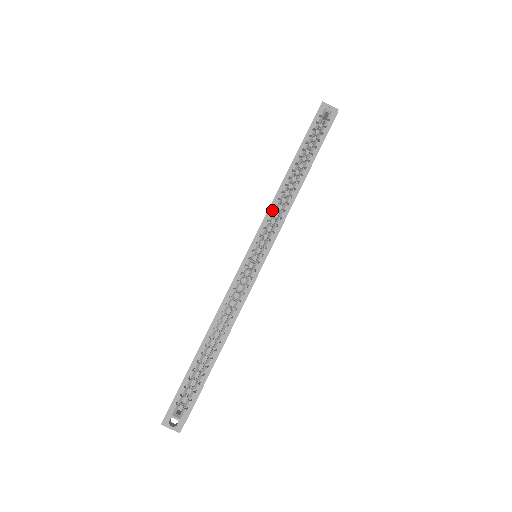
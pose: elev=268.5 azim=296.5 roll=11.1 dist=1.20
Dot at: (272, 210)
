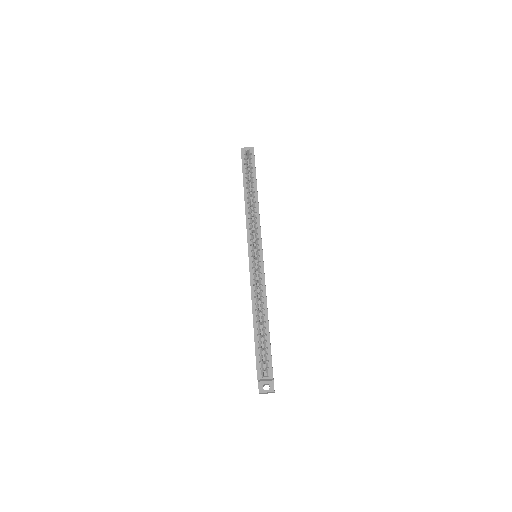
Dot at: (249, 221)
